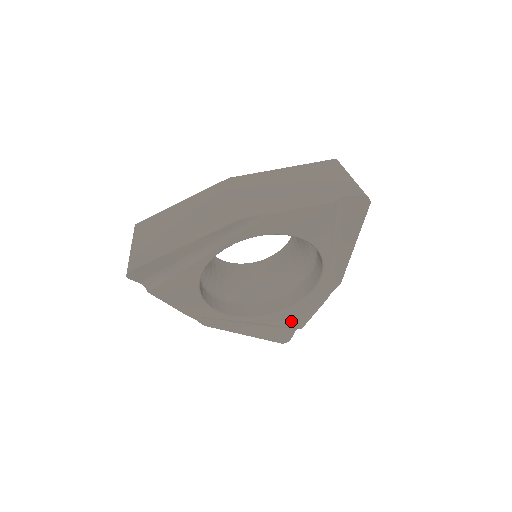
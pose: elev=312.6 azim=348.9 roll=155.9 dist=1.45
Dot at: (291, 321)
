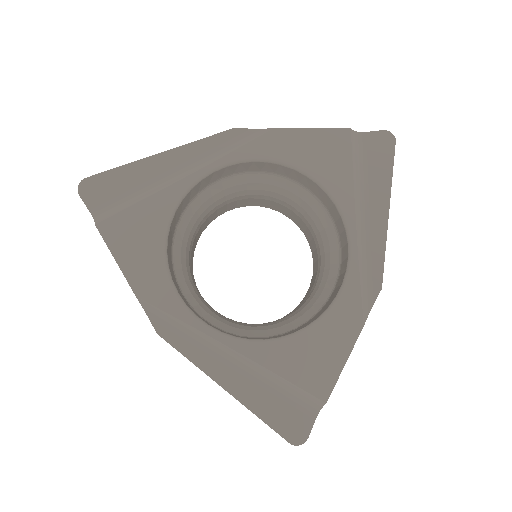
Dot at: (306, 371)
